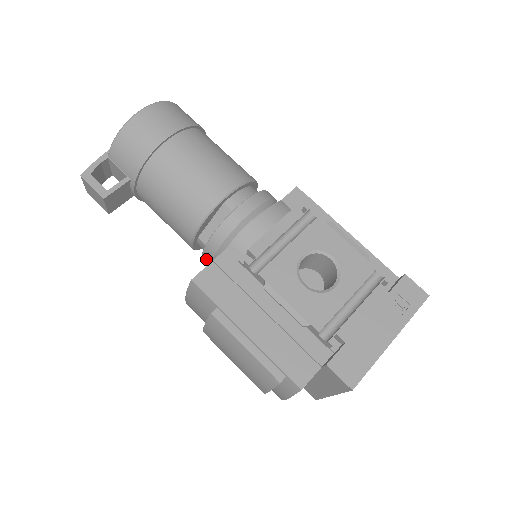
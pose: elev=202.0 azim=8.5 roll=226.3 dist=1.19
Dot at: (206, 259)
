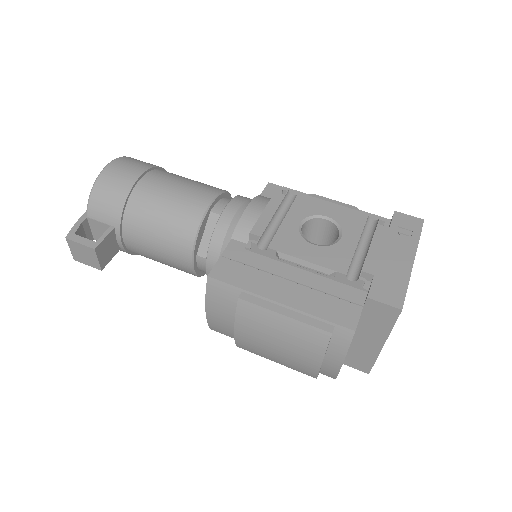
Dot at: occluded
